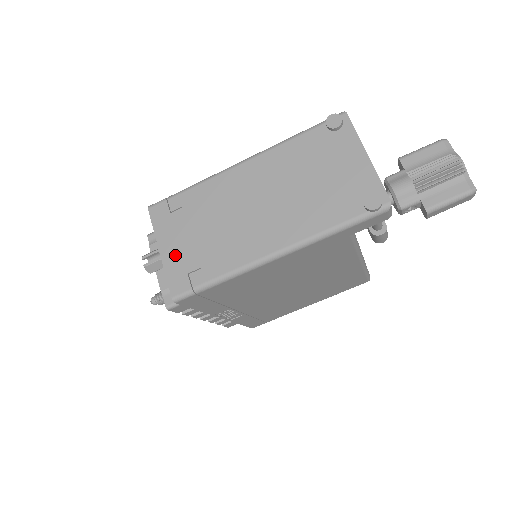
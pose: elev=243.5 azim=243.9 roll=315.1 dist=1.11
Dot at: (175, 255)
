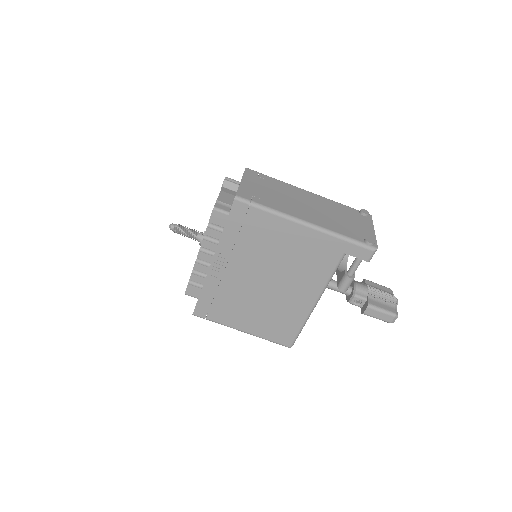
Dot at: (250, 187)
